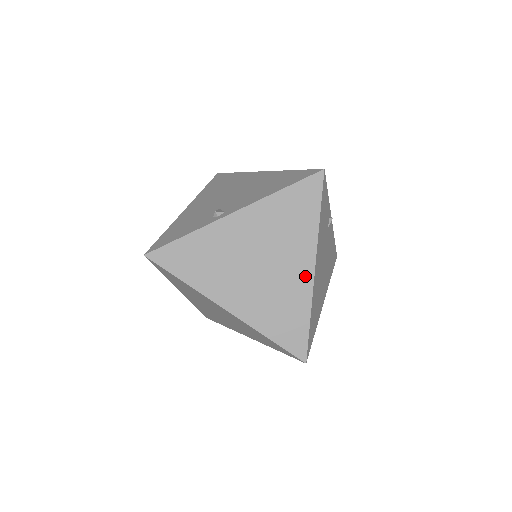
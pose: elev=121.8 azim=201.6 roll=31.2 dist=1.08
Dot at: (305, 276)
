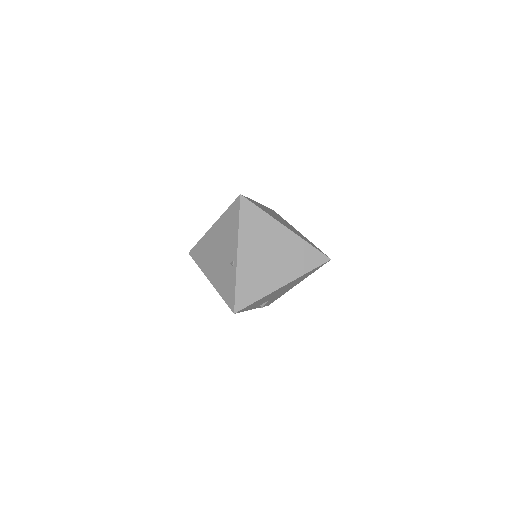
Dot at: (300, 233)
